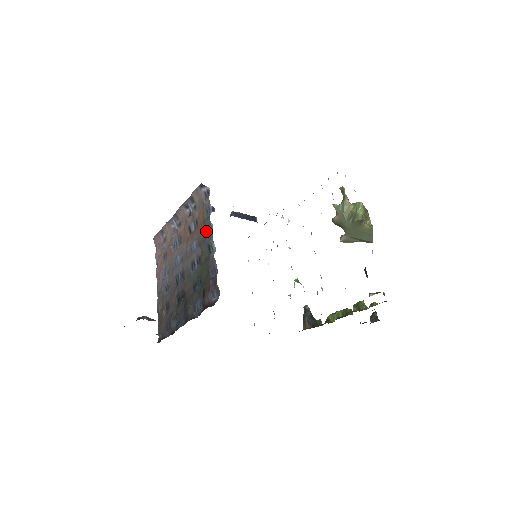
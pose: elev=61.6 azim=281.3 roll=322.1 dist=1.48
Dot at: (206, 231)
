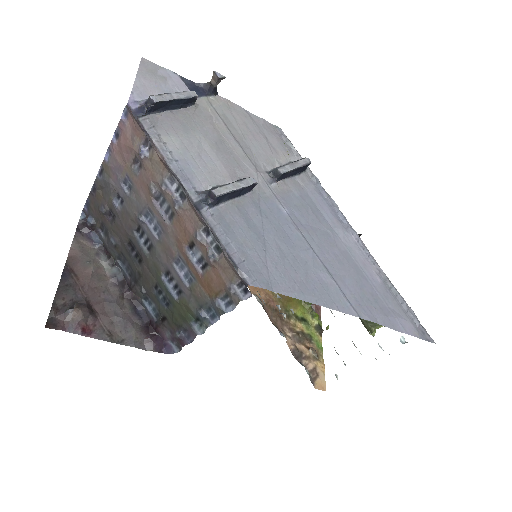
Dot at: (208, 305)
